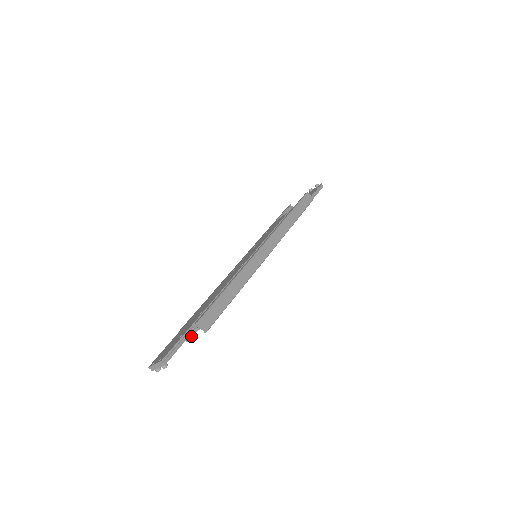
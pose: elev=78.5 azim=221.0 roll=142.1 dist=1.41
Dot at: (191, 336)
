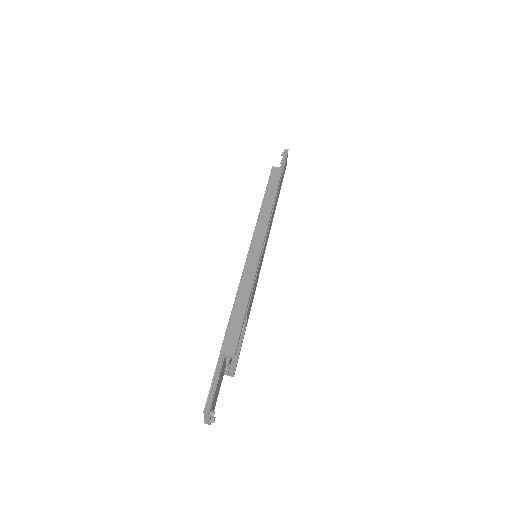
Dot at: (234, 369)
